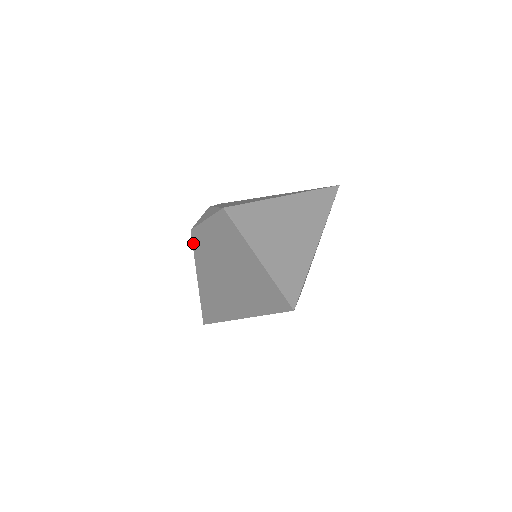
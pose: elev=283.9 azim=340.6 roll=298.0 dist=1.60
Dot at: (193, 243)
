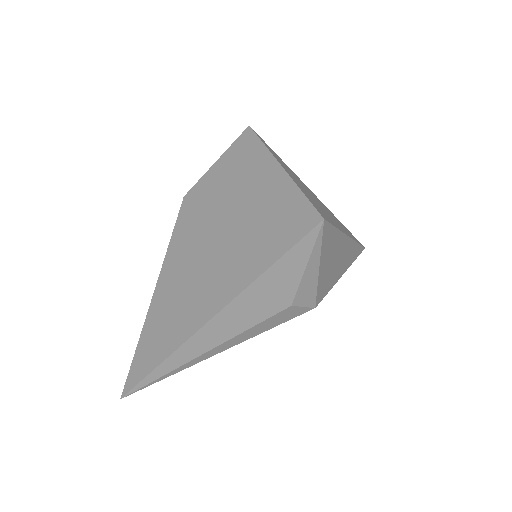
Dot at: (178, 217)
